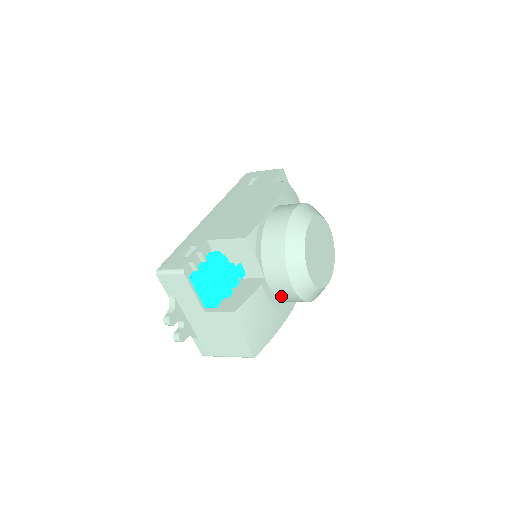
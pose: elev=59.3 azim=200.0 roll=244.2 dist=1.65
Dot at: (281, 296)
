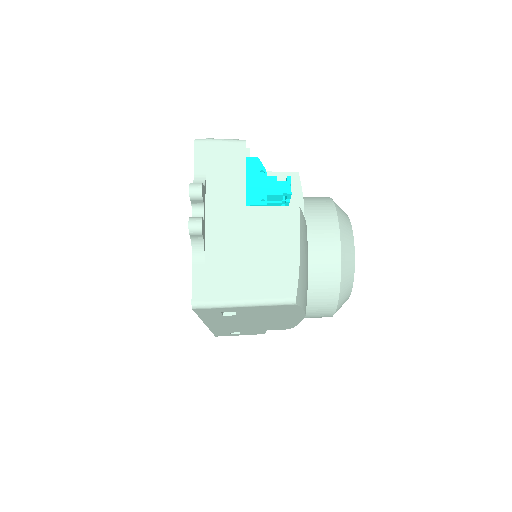
Dot at: (316, 265)
